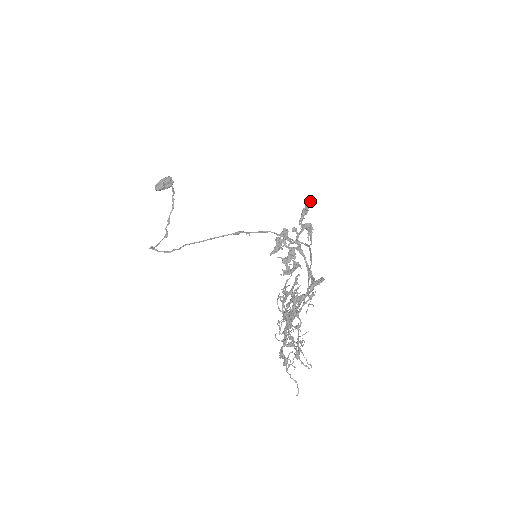
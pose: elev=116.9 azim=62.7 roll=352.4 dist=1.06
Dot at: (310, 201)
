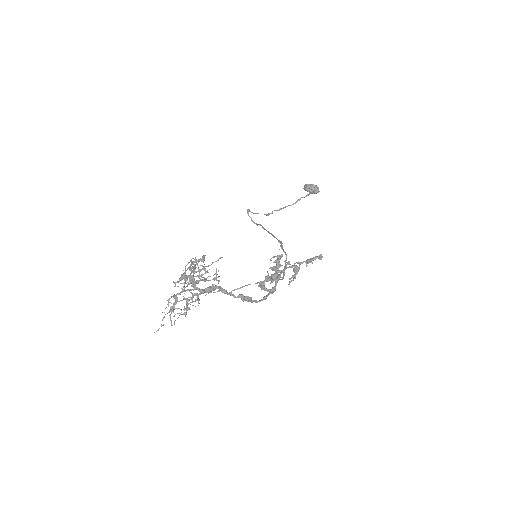
Dot at: (319, 258)
